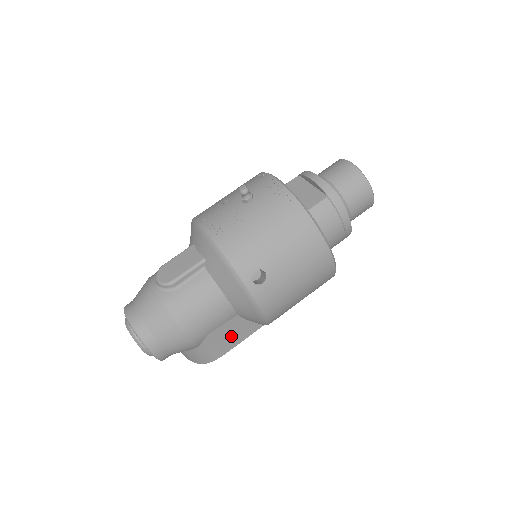
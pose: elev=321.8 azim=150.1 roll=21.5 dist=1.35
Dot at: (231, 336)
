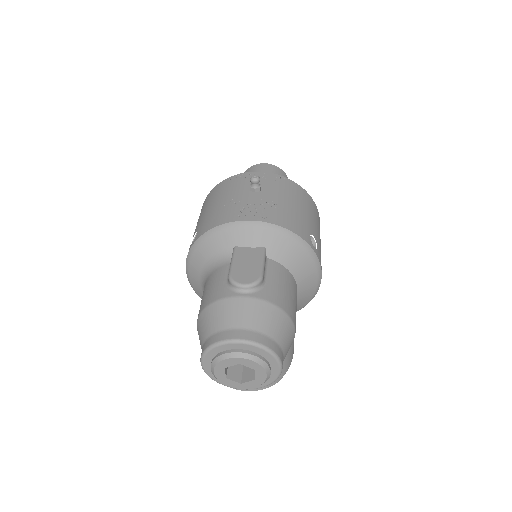
Dot at: occluded
